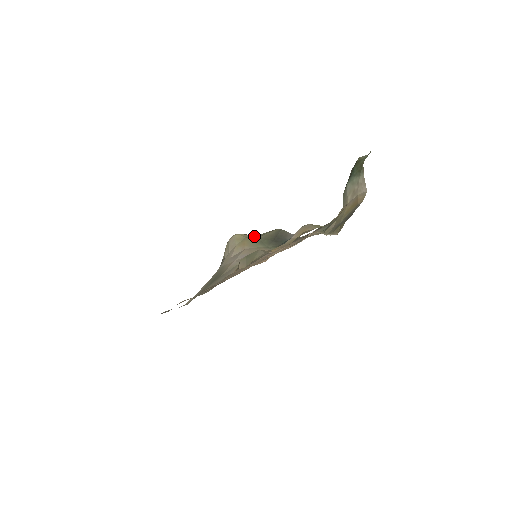
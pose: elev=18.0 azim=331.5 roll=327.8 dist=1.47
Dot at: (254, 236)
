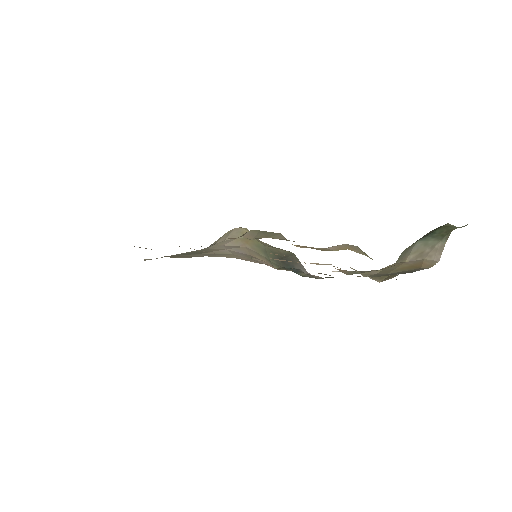
Dot at: (262, 242)
